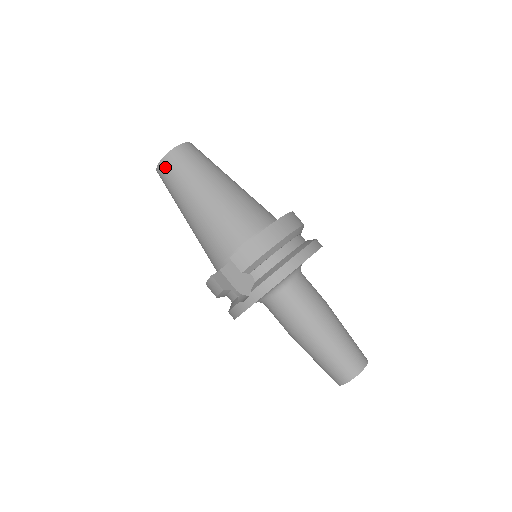
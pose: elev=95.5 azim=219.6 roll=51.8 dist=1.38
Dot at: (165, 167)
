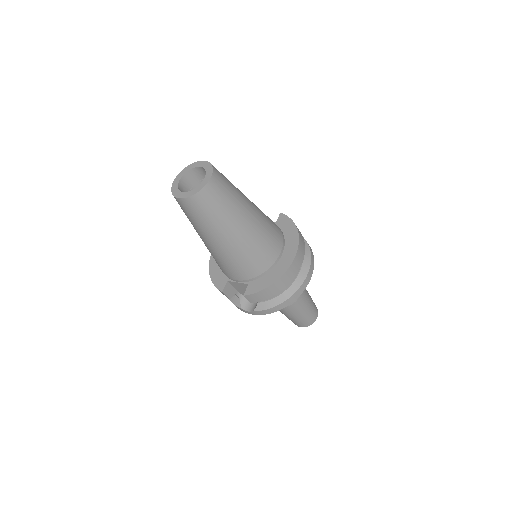
Dot at: (186, 206)
